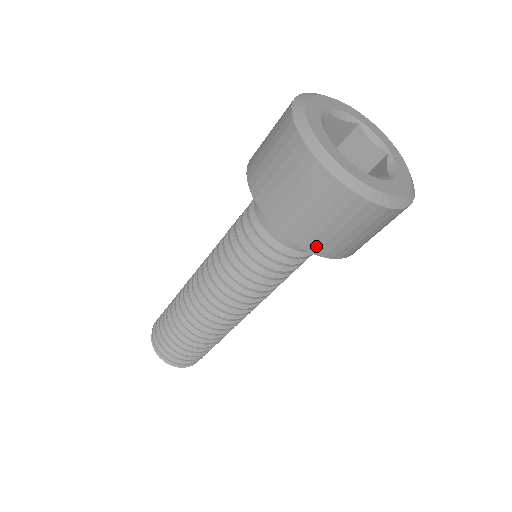
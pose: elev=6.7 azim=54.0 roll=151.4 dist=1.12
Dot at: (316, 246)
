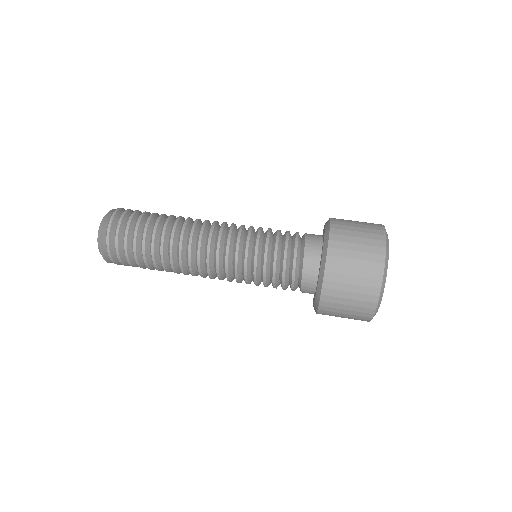
Dot at: (332, 269)
